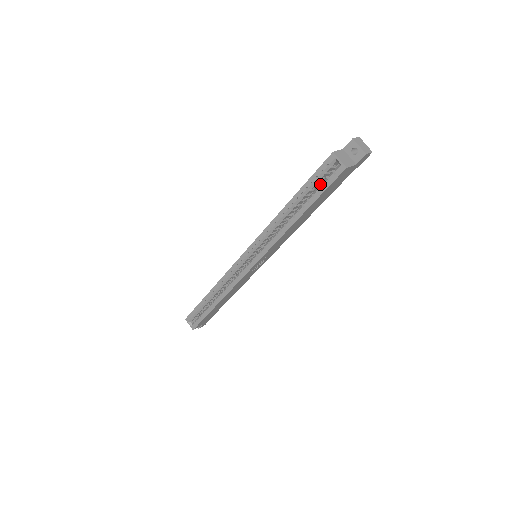
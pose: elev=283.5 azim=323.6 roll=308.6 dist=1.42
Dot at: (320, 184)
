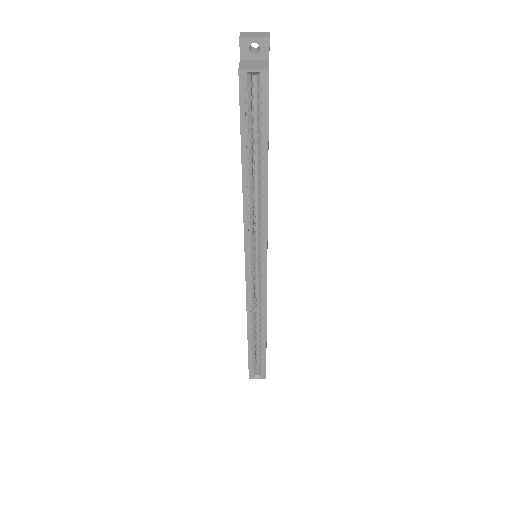
Dot at: (252, 121)
